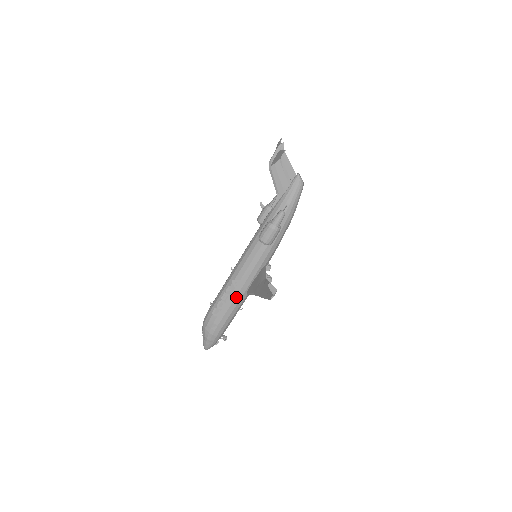
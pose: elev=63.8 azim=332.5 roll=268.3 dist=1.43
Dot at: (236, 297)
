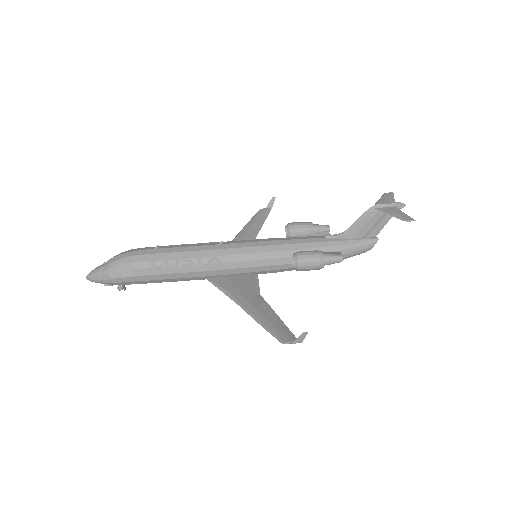
Dot at: (196, 272)
